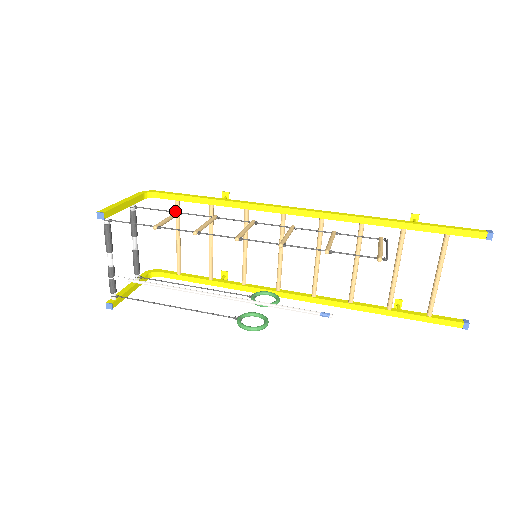
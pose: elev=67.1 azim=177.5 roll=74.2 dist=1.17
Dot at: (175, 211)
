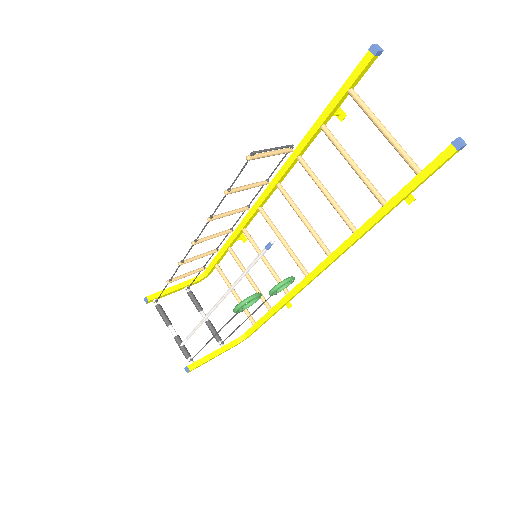
Dot at: (220, 274)
